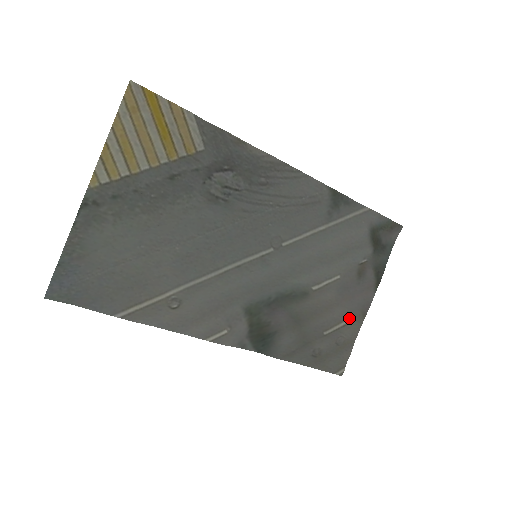
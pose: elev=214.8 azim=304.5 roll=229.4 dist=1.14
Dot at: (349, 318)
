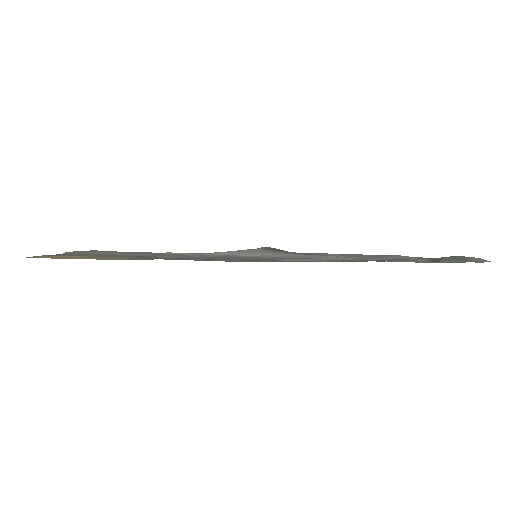
Dot at: occluded
